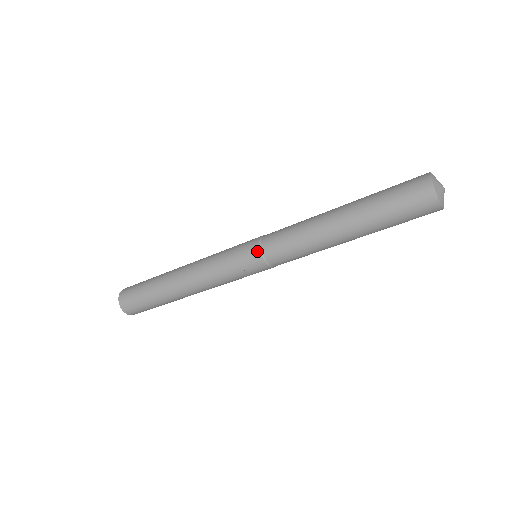
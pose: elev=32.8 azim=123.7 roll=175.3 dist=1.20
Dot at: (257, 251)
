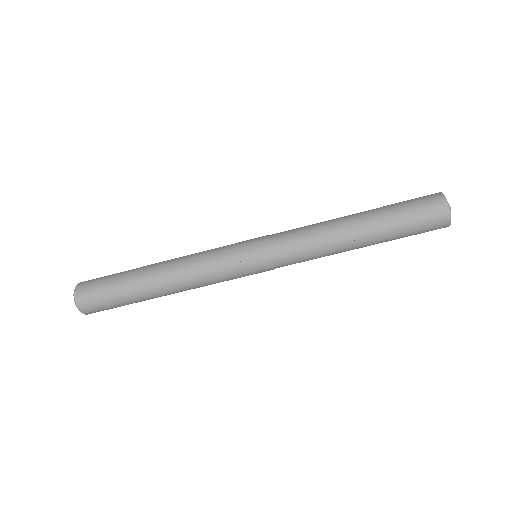
Dot at: (263, 238)
